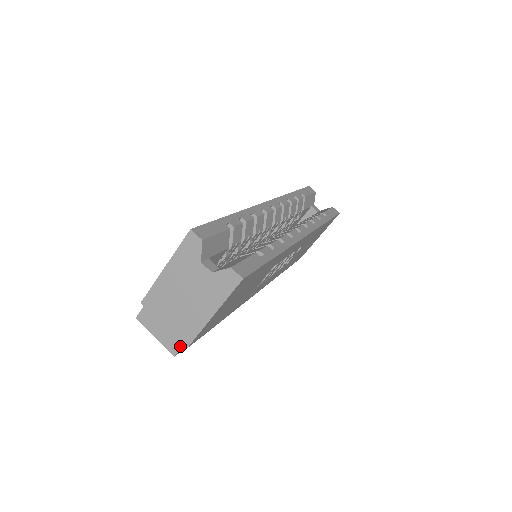
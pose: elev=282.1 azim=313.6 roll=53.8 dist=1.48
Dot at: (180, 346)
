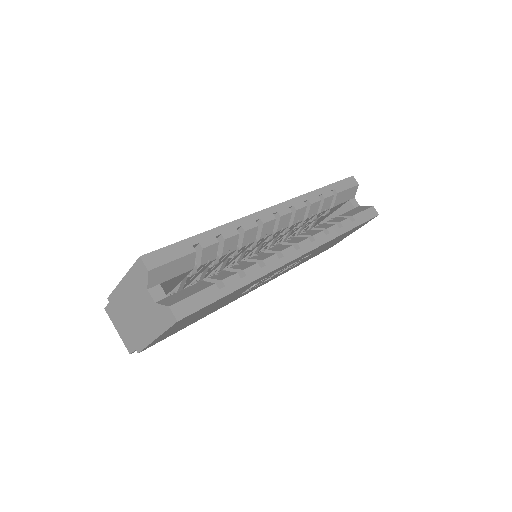
Dot at: (134, 349)
